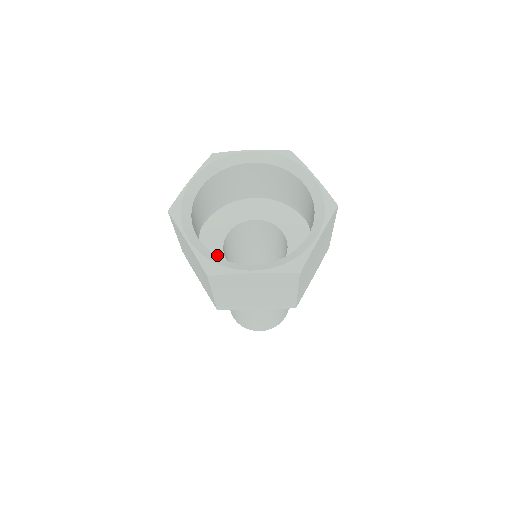
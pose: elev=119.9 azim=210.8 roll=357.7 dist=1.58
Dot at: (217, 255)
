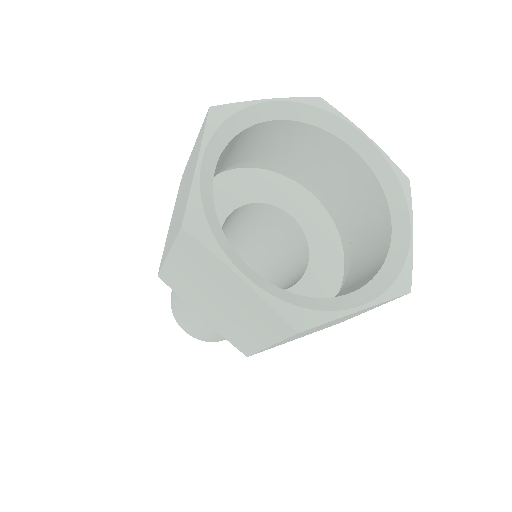
Dot at: occluded
